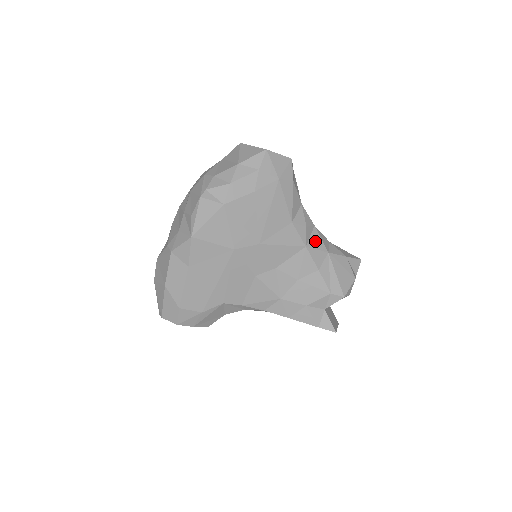
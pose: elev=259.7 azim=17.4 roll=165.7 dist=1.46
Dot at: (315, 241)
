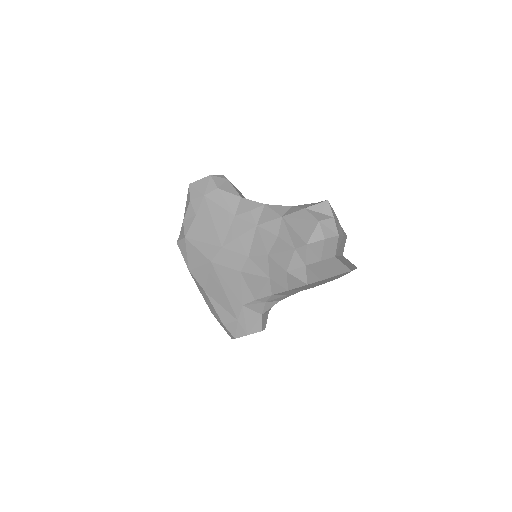
Dot at: (267, 216)
